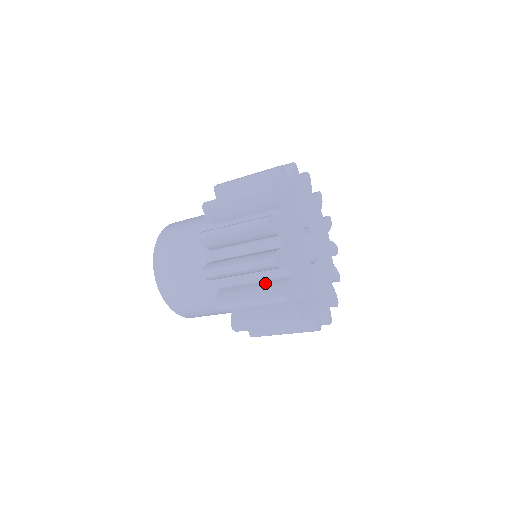
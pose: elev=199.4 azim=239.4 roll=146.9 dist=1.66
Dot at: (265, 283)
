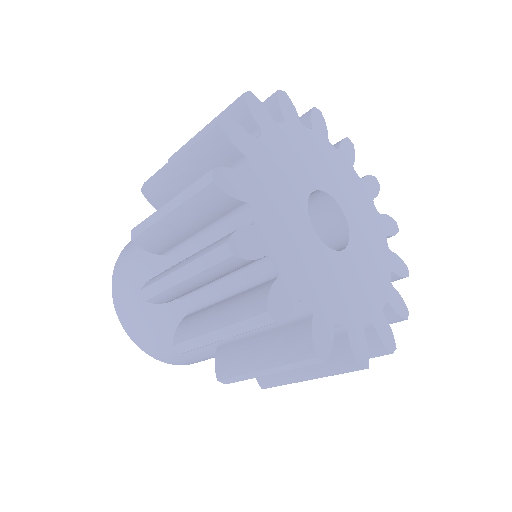
Dot at: occluded
